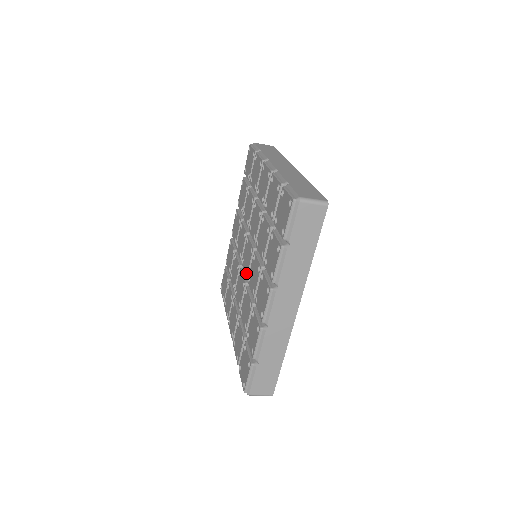
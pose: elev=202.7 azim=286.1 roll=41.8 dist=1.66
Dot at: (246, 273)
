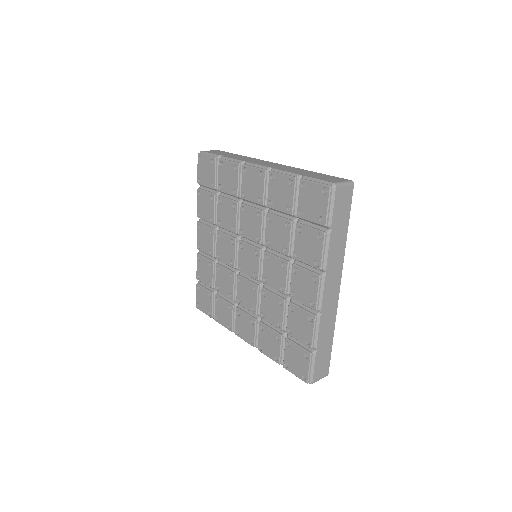
Dot at: (239, 265)
